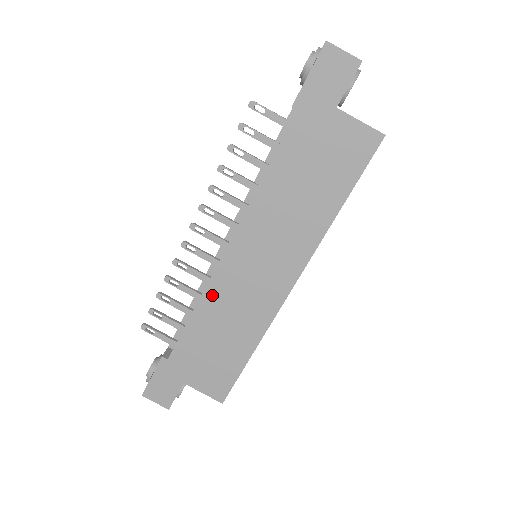
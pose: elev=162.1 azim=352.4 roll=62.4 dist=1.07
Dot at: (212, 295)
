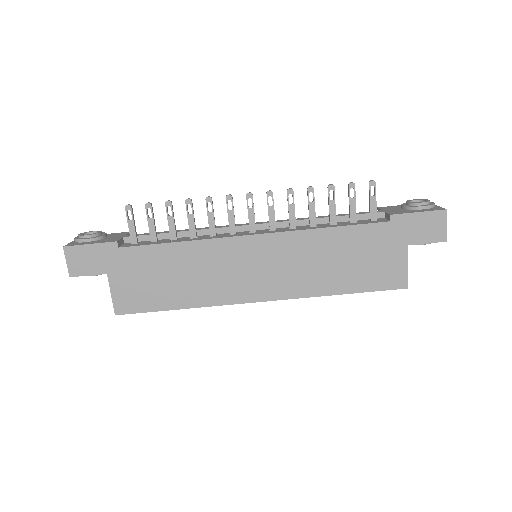
Dot at: (206, 248)
